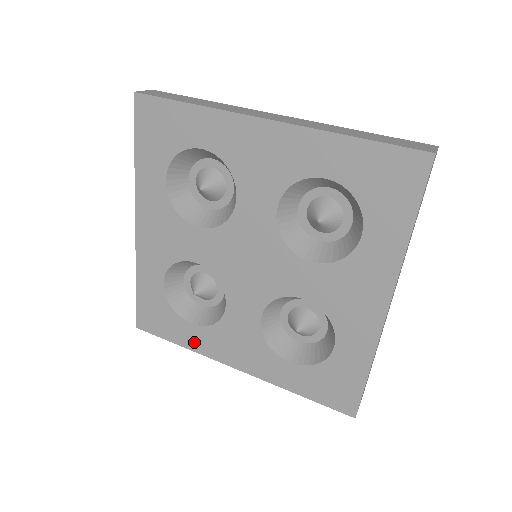
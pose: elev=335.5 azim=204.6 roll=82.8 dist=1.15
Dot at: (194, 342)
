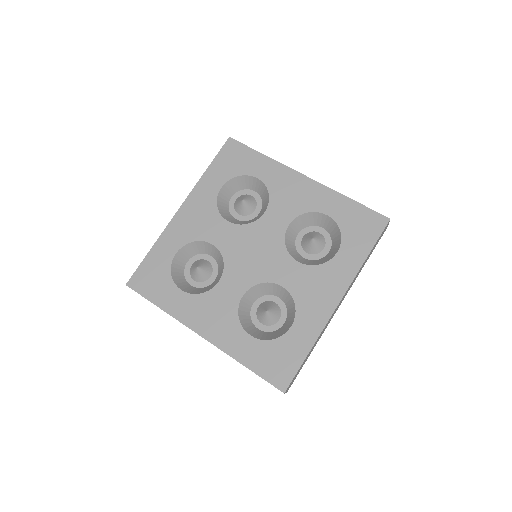
Dot at: (174, 306)
